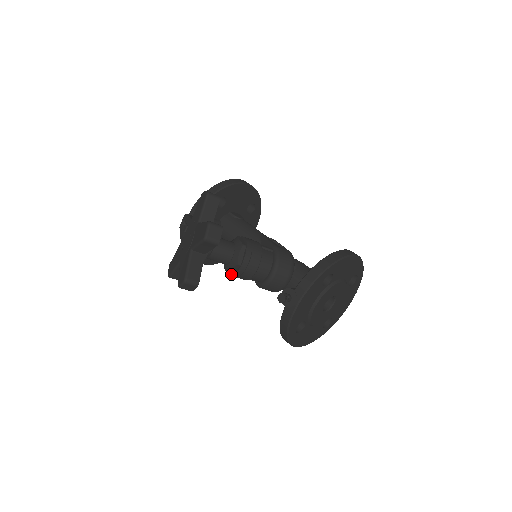
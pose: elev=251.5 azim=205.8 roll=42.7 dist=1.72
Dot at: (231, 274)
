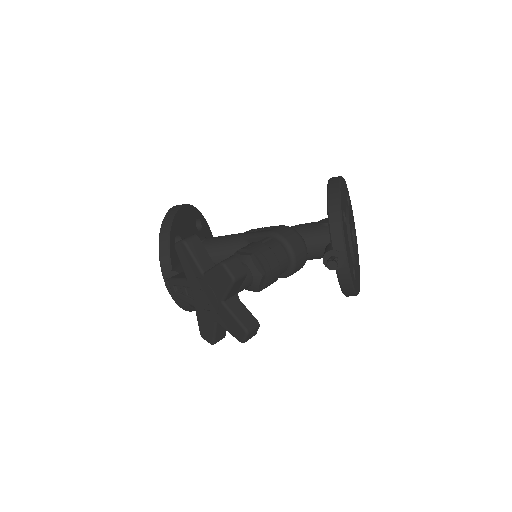
Dot at: (261, 289)
